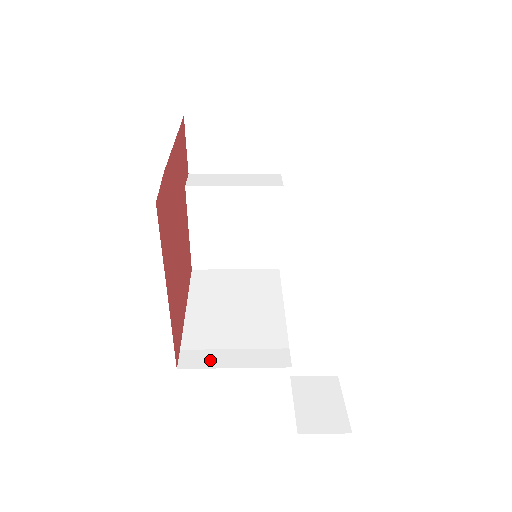
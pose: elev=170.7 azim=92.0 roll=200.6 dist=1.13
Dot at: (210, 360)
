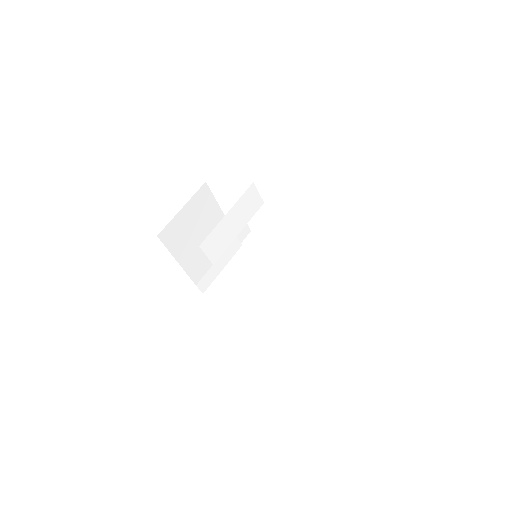
Dot at: (212, 276)
